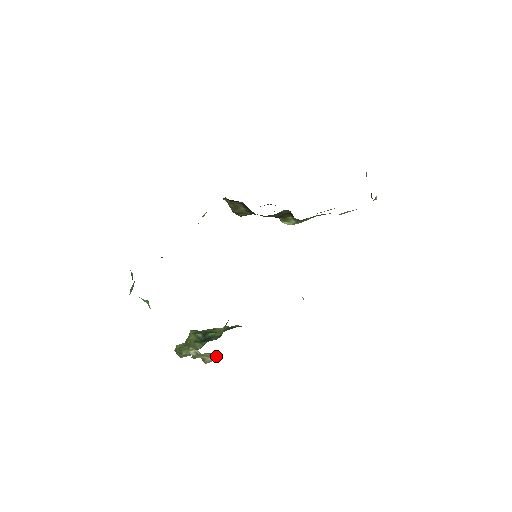
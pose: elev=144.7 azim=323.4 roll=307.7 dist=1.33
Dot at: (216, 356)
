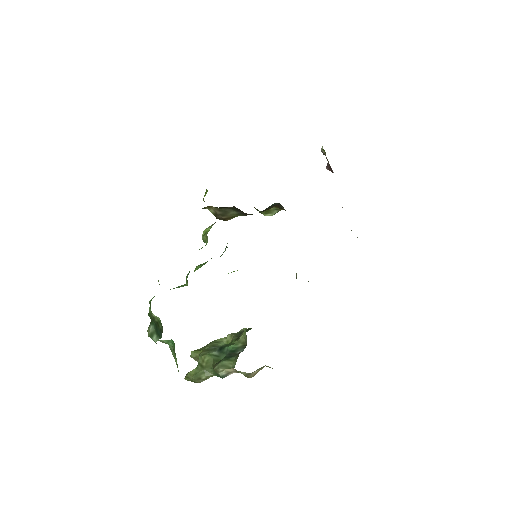
Dot at: (264, 366)
